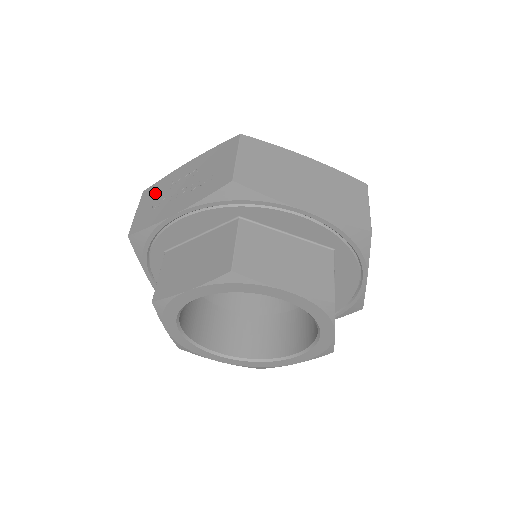
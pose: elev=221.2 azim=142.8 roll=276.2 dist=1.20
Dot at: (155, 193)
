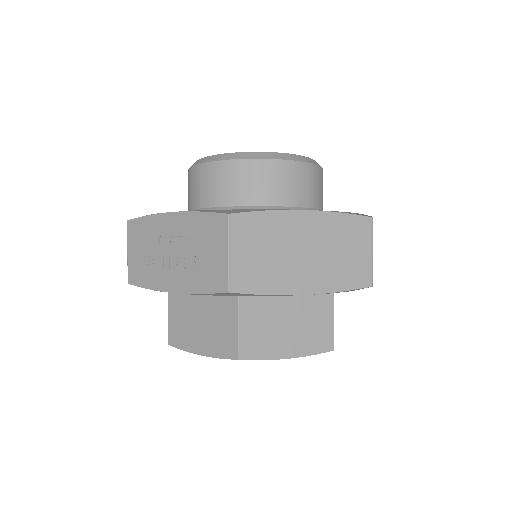
Dot at: (143, 237)
